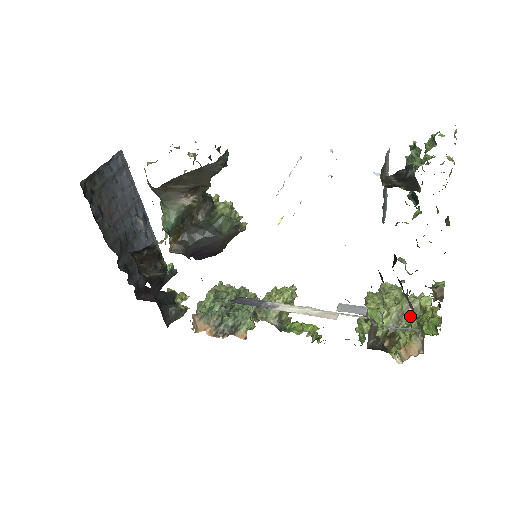
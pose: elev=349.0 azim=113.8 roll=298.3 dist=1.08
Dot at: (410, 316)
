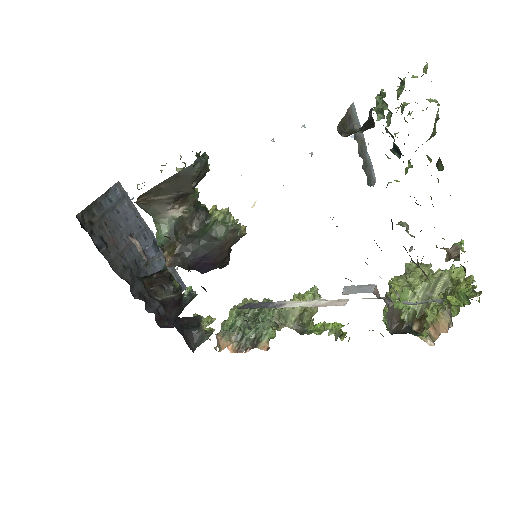
Dot at: occluded
